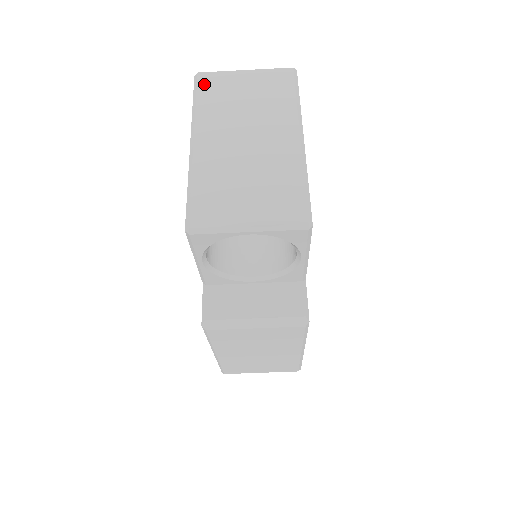
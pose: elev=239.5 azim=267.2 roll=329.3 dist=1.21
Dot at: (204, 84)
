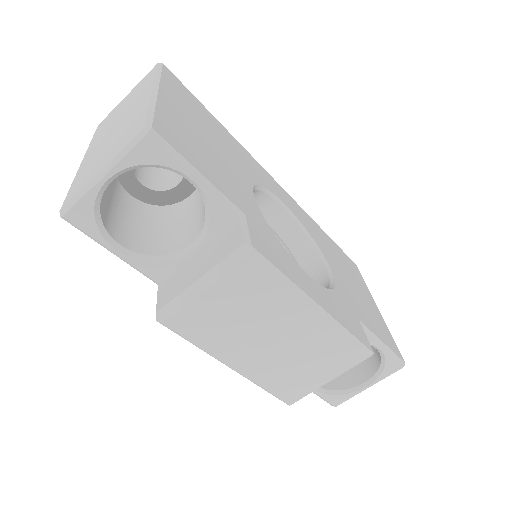
Dot at: (99, 127)
